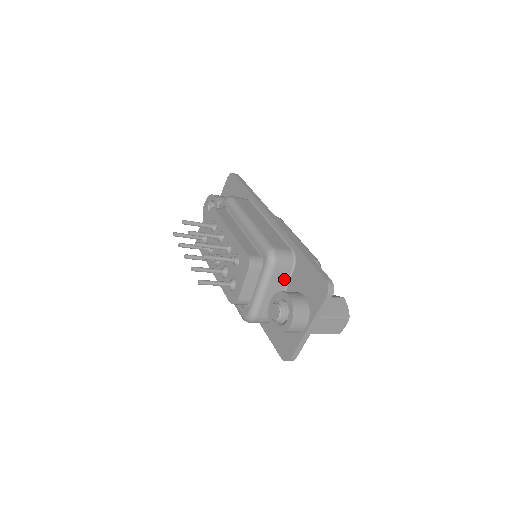
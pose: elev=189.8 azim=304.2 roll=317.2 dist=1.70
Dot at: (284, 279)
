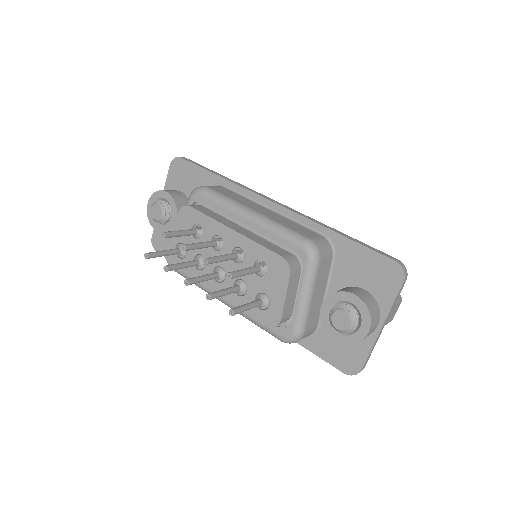
Dot at: (325, 275)
